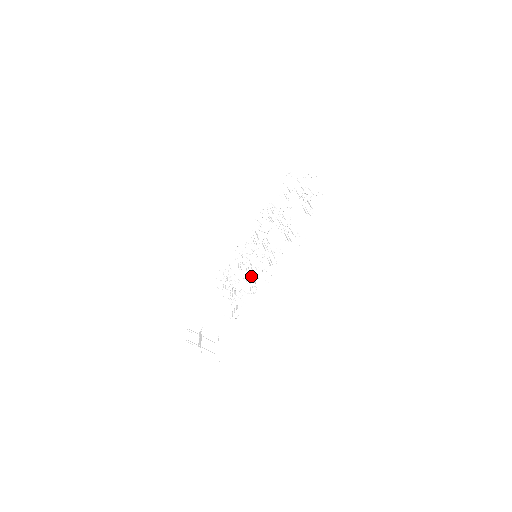
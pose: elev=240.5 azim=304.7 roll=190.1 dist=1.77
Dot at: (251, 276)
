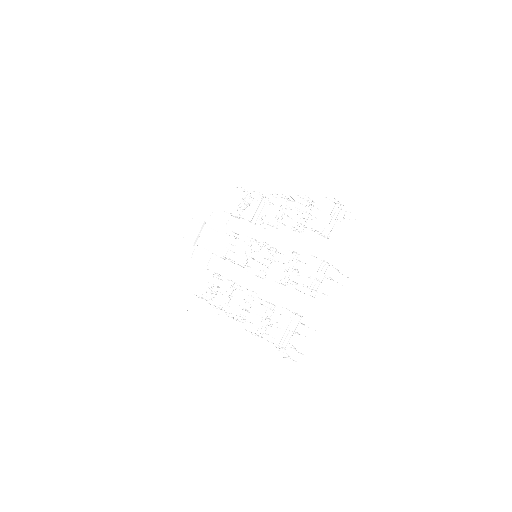
Dot at: (234, 282)
